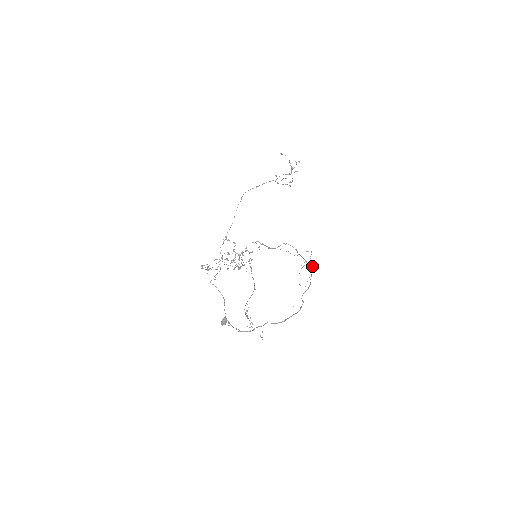
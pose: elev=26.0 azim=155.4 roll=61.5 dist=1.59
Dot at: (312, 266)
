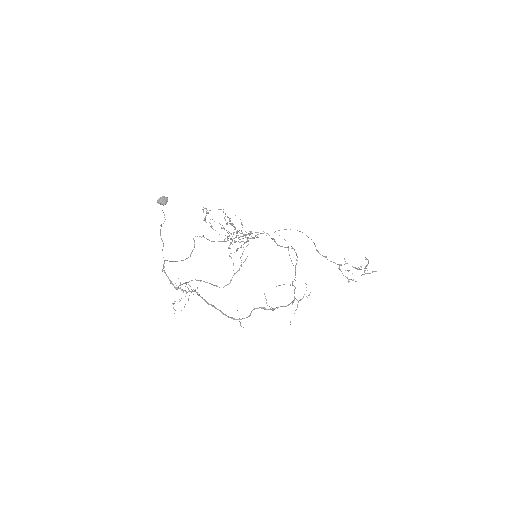
Dot at: (296, 309)
